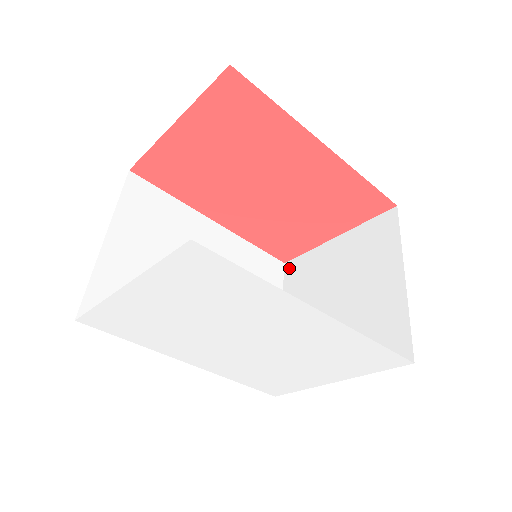
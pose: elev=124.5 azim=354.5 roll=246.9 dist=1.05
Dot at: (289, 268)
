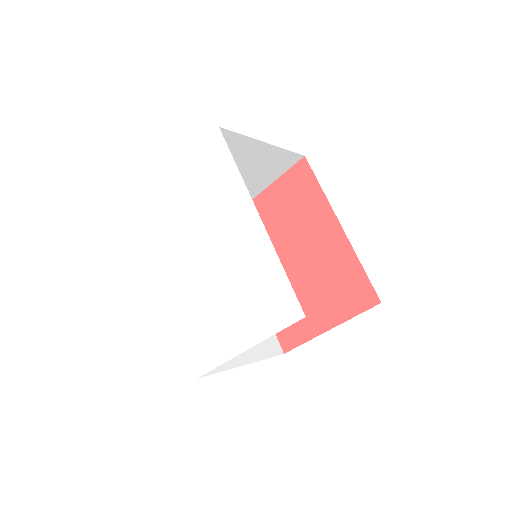
Dot at: occluded
